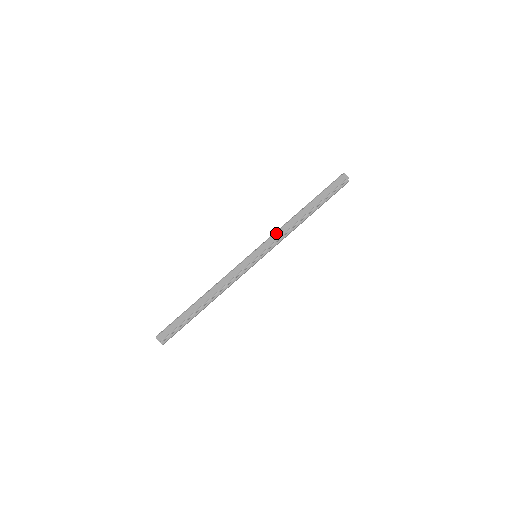
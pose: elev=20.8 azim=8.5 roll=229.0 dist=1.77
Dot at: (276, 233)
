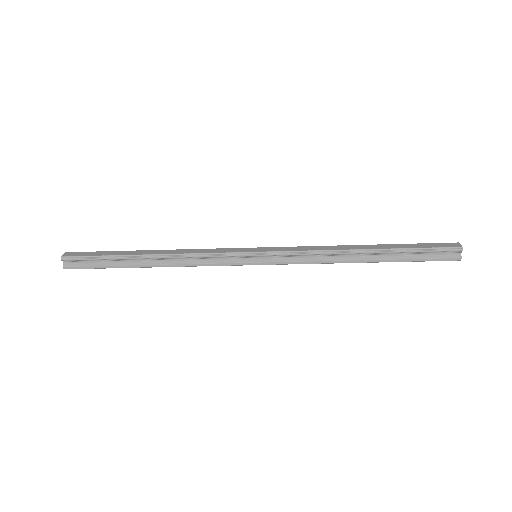
Dot at: (303, 246)
